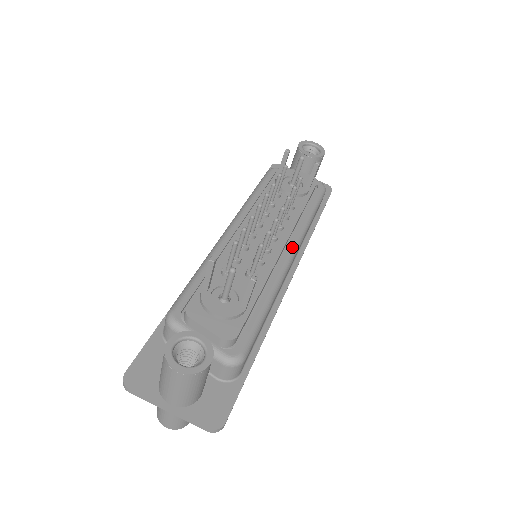
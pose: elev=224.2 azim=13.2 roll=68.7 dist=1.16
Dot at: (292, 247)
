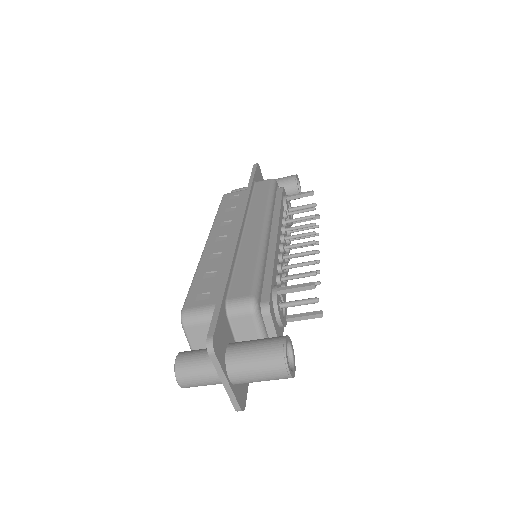
Dot at: occluded
